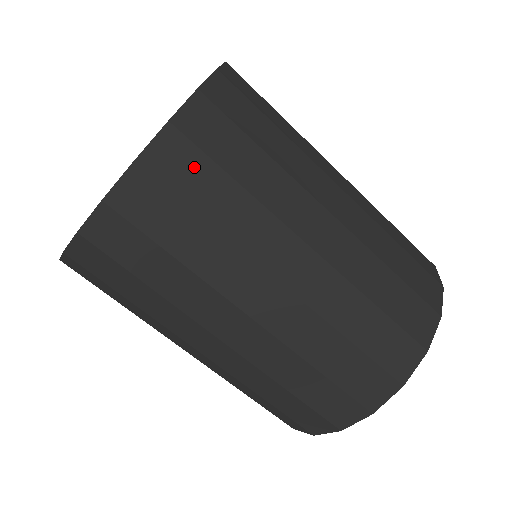
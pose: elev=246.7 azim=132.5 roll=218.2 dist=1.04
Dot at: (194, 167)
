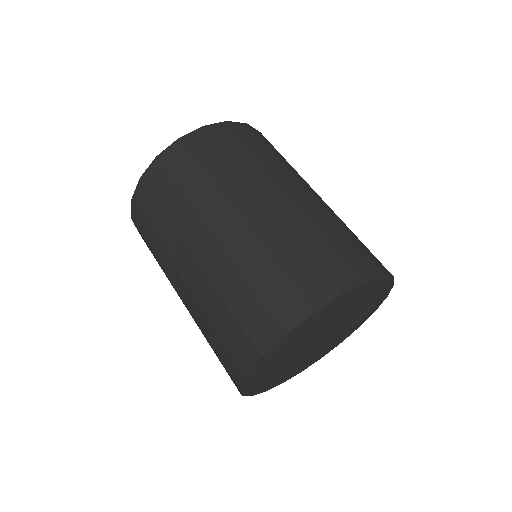
Dot at: (208, 146)
